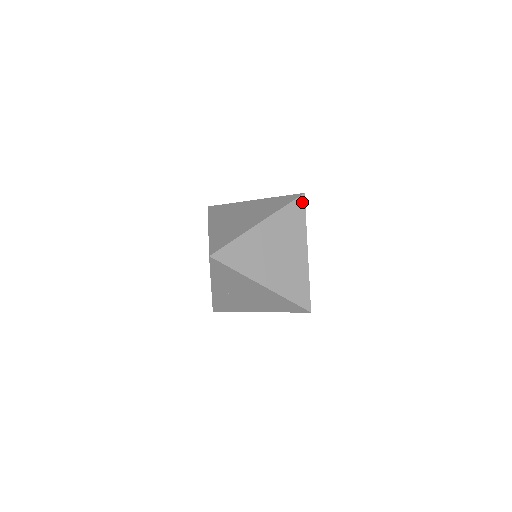
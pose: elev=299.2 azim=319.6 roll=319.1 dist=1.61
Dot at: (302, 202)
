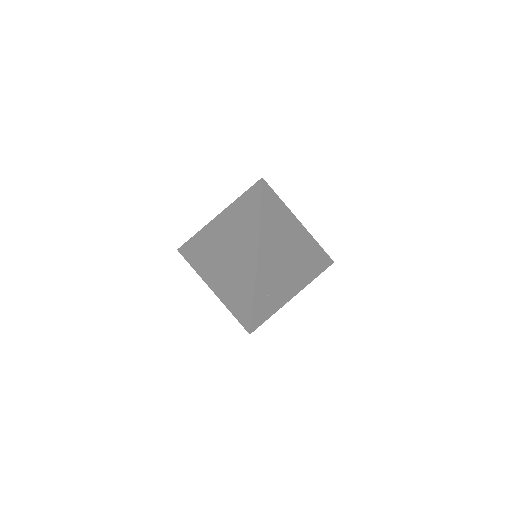
Dot at: (266, 185)
